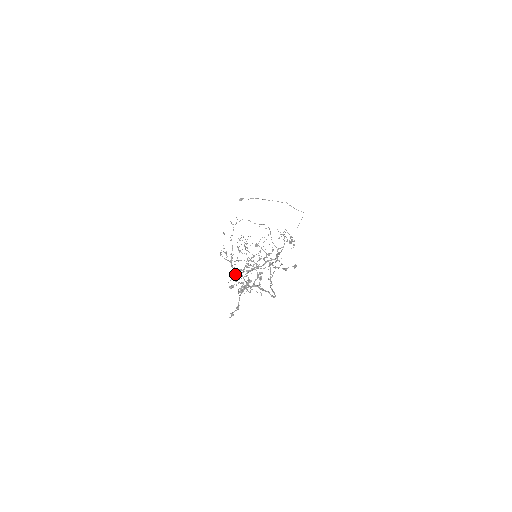
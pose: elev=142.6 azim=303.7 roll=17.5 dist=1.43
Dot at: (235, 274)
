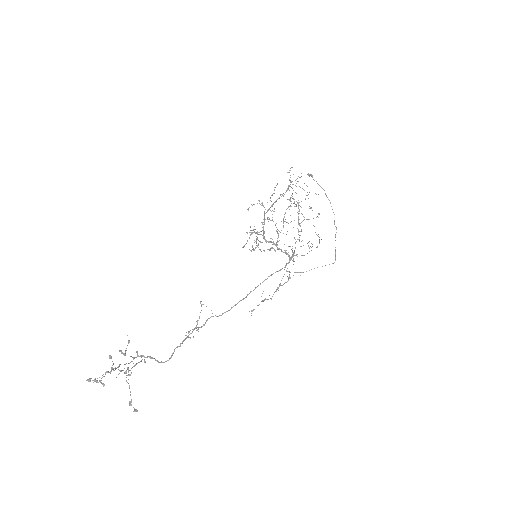
Dot at: (120, 351)
